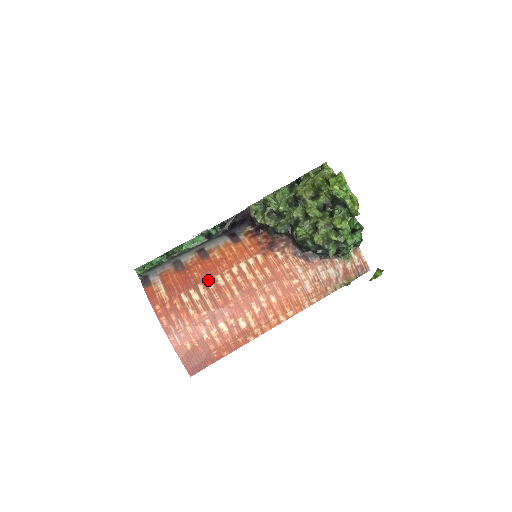
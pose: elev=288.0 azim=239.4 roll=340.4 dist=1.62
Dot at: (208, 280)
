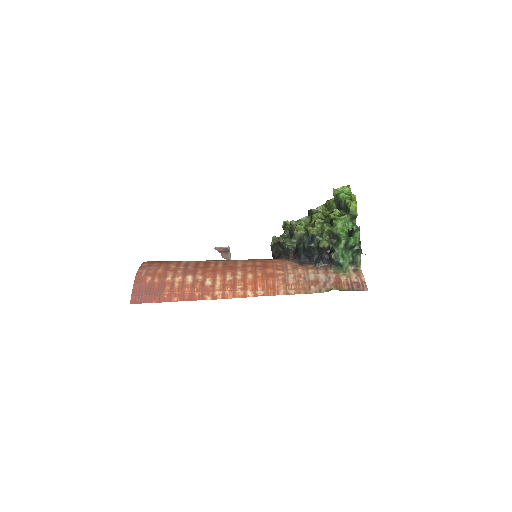
Dot at: occluded
